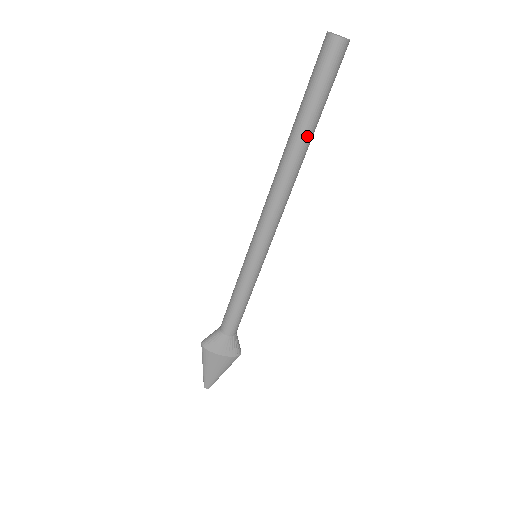
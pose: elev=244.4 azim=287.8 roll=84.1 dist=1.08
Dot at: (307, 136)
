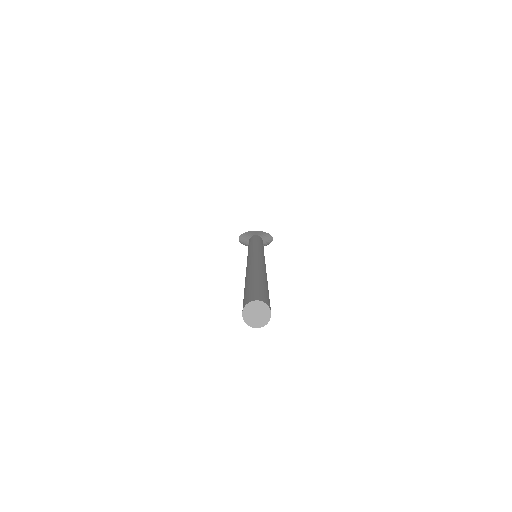
Dot at: occluded
